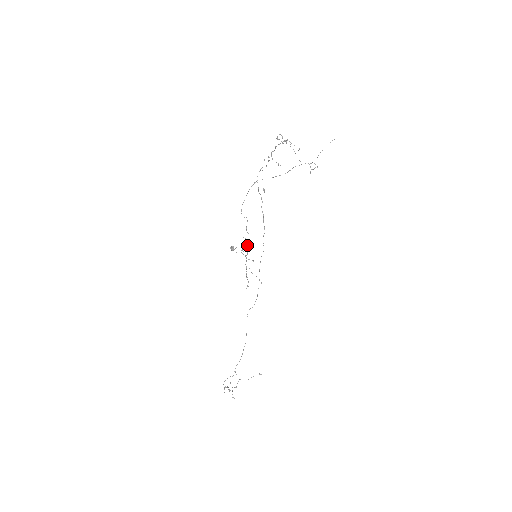
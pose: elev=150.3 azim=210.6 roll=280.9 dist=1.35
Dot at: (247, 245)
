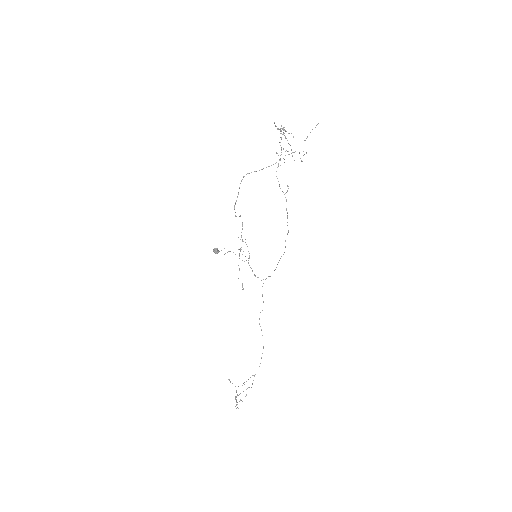
Dot at: (247, 246)
